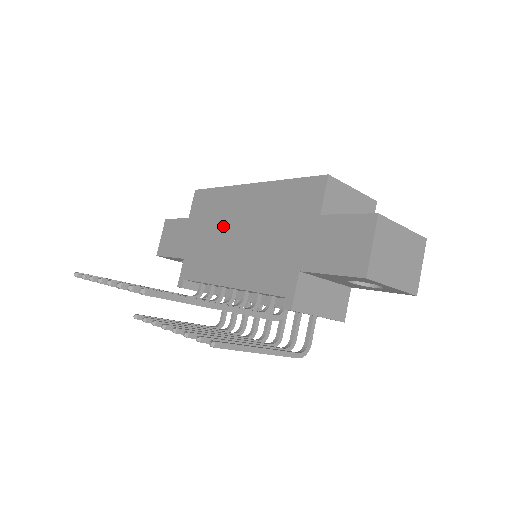
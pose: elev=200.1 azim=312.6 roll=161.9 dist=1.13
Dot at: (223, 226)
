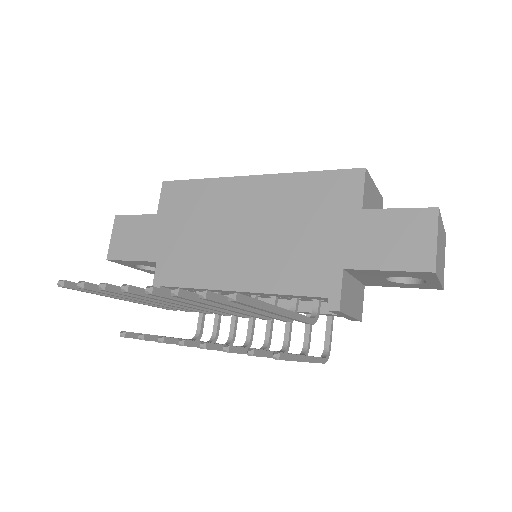
Dot at: (217, 223)
